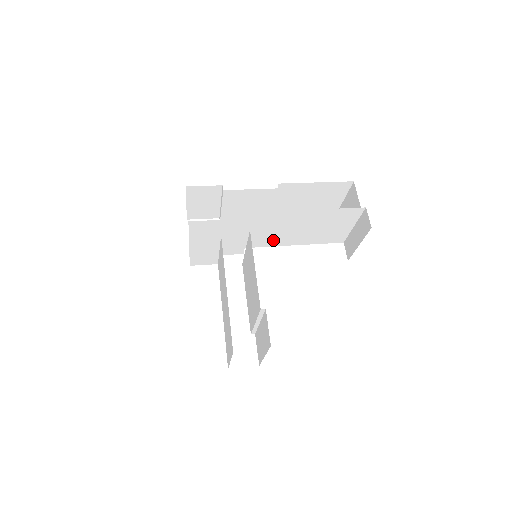
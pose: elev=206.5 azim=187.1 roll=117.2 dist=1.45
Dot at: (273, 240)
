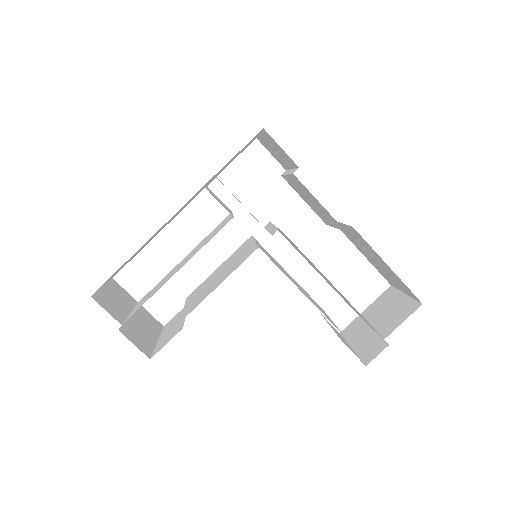
Dot at: occluded
